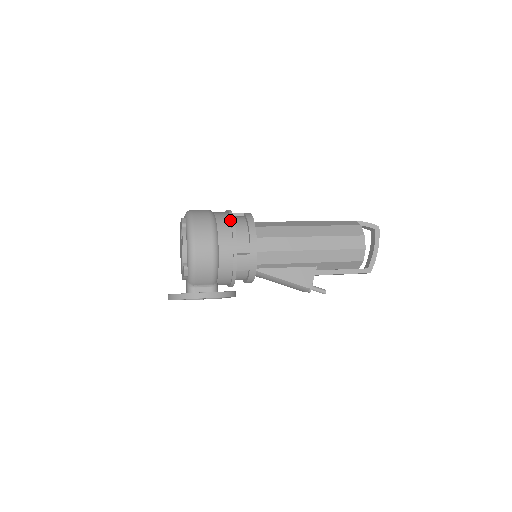
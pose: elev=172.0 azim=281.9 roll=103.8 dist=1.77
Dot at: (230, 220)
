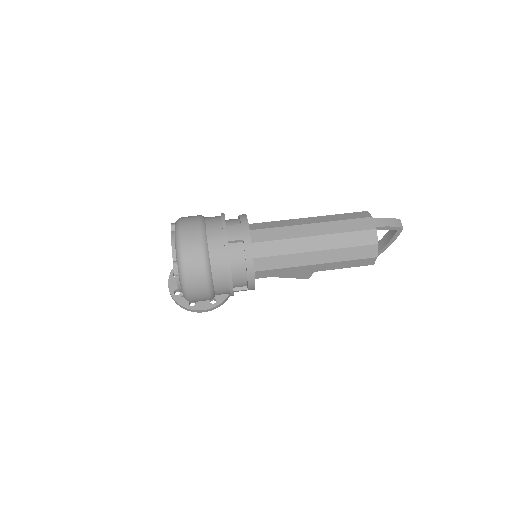
Dot at: (227, 268)
